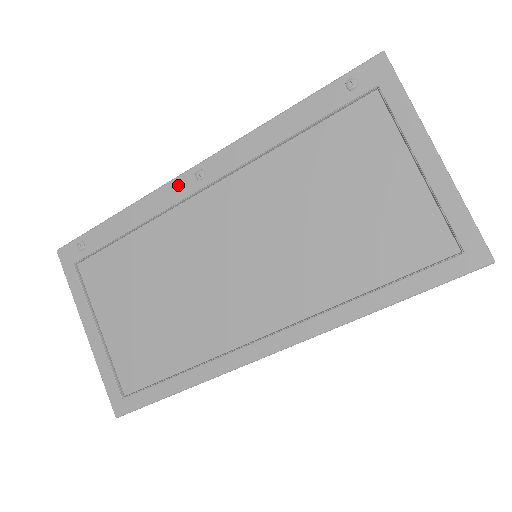
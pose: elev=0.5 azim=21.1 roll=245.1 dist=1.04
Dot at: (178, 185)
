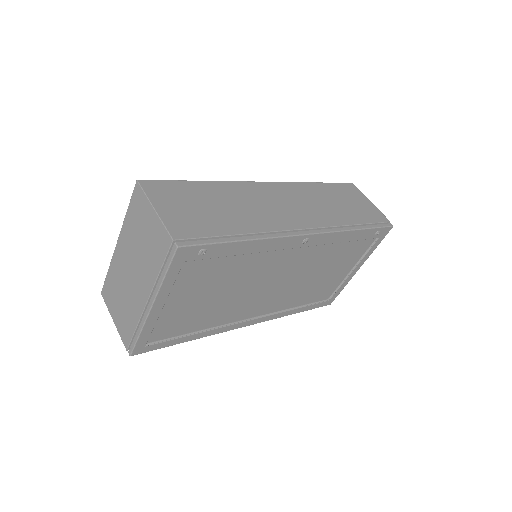
Dot at: (293, 241)
